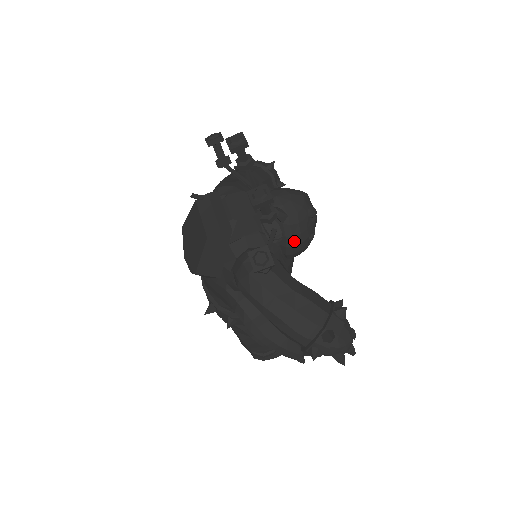
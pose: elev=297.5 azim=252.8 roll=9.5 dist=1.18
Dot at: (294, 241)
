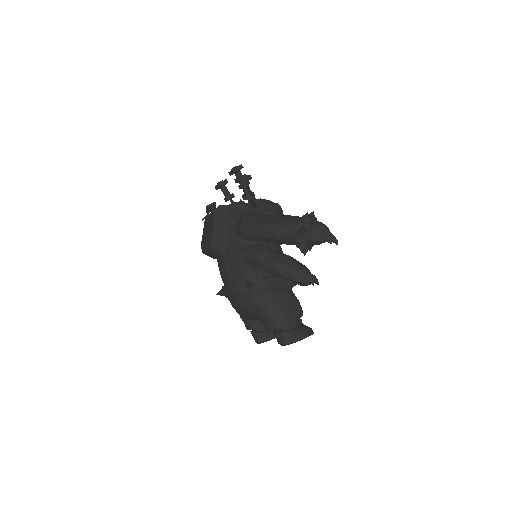
Dot at: occluded
